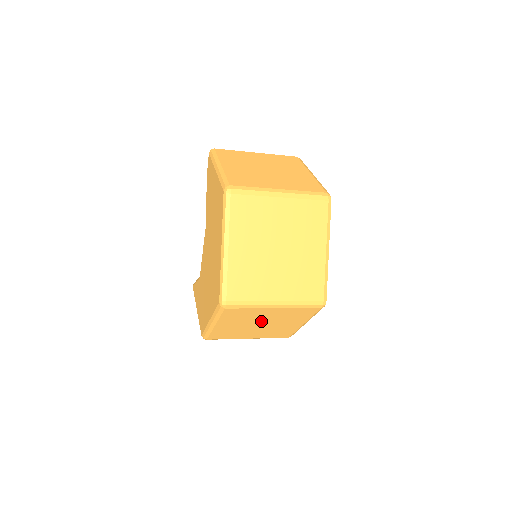
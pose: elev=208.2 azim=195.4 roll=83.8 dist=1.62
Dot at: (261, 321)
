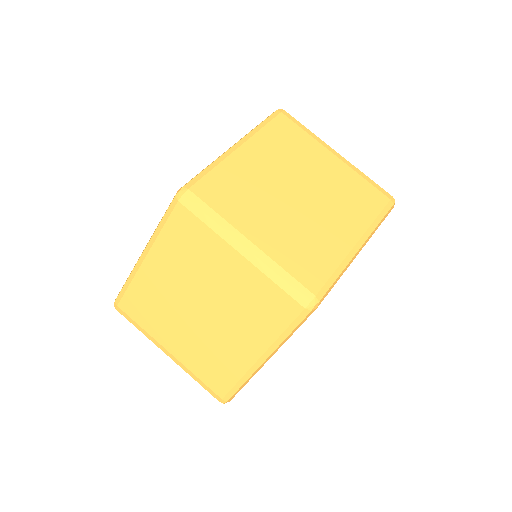
Dot at: (207, 293)
